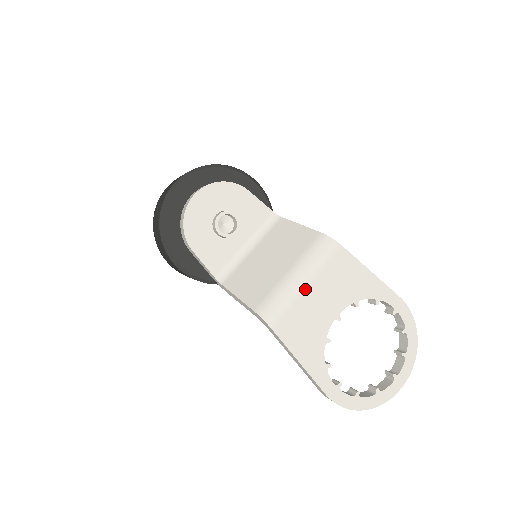
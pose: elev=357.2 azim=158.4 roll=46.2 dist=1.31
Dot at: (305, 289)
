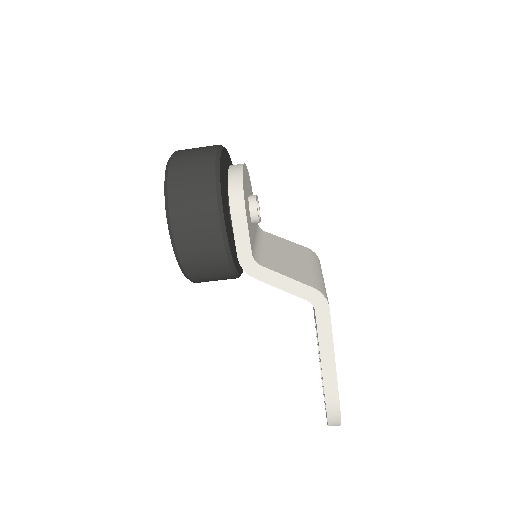
Dot at: occluded
